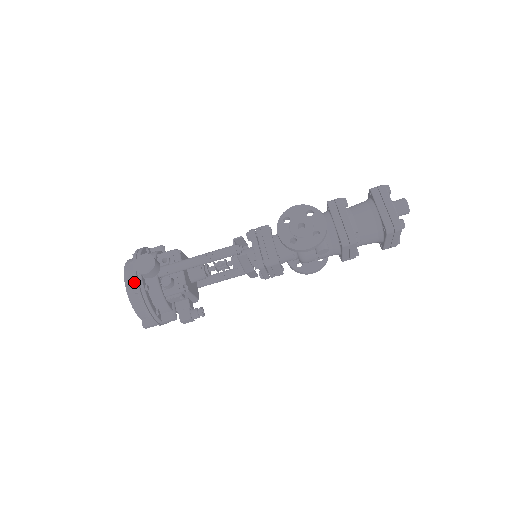
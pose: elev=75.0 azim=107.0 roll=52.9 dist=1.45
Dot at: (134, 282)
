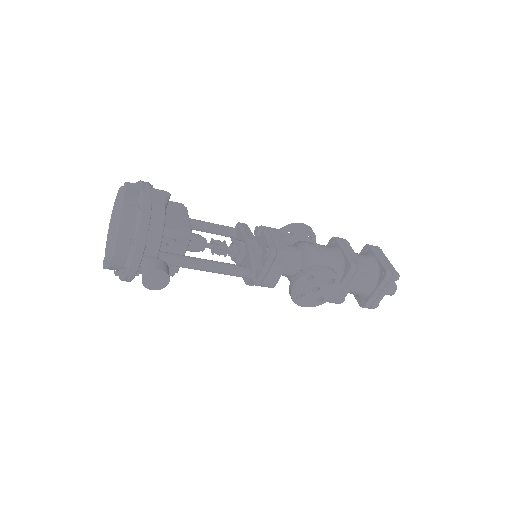
Dot at: (124, 260)
